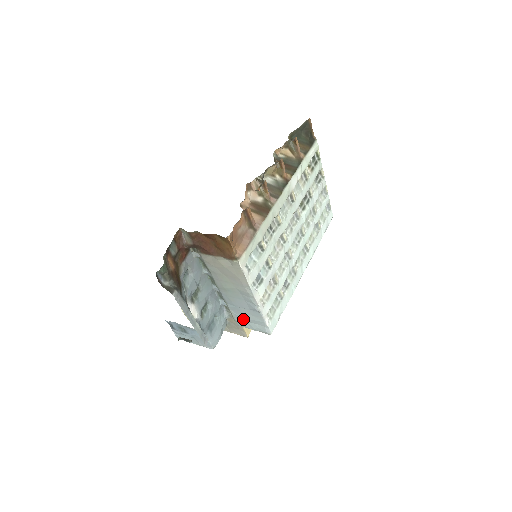
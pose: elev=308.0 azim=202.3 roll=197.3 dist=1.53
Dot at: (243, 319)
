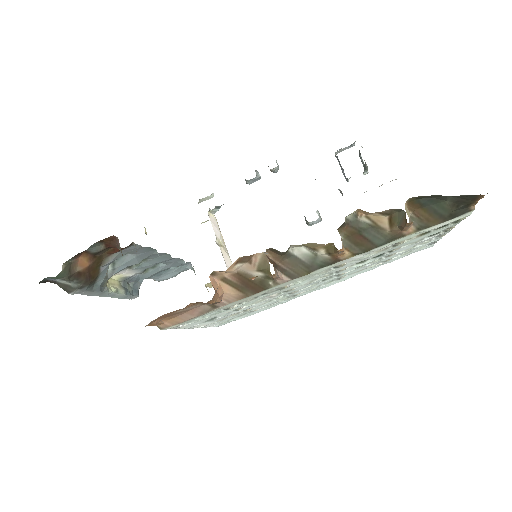
Dot at: occluded
